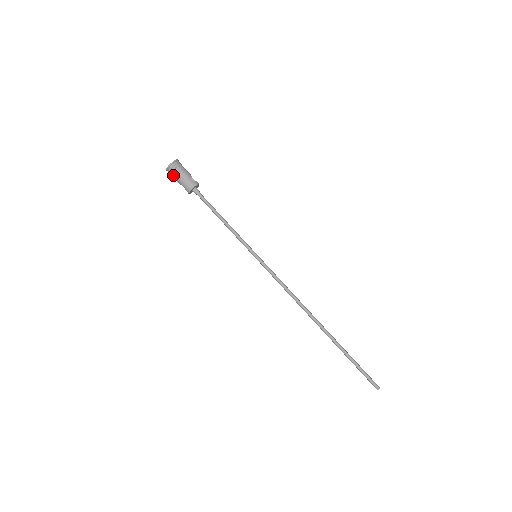
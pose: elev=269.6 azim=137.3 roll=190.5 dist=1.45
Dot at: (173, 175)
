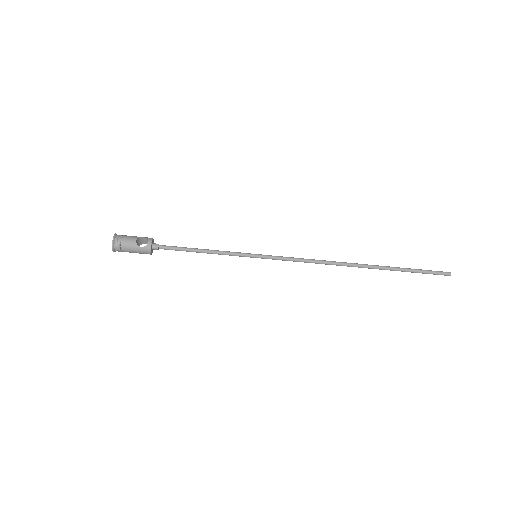
Dot at: occluded
